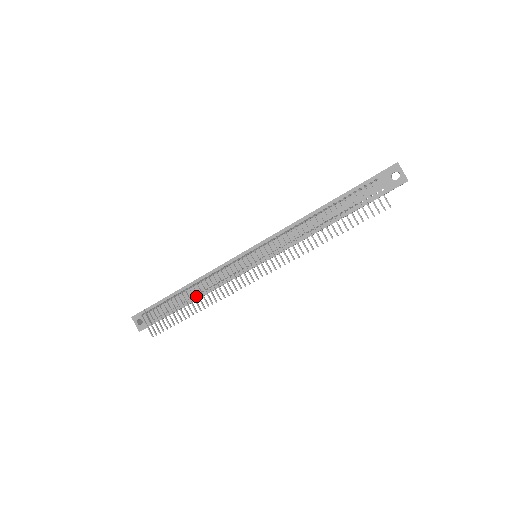
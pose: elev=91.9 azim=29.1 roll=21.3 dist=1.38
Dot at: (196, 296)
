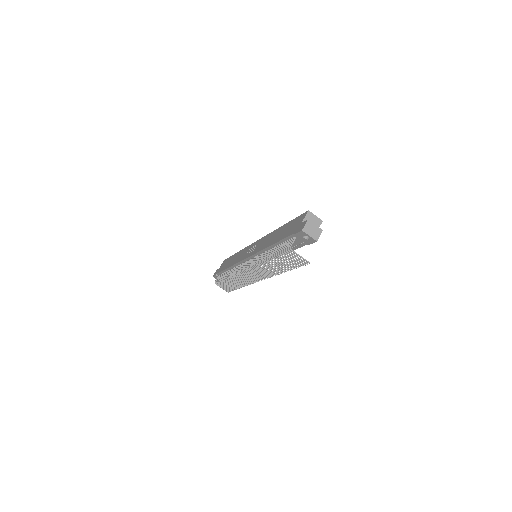
Dot at: occluded
